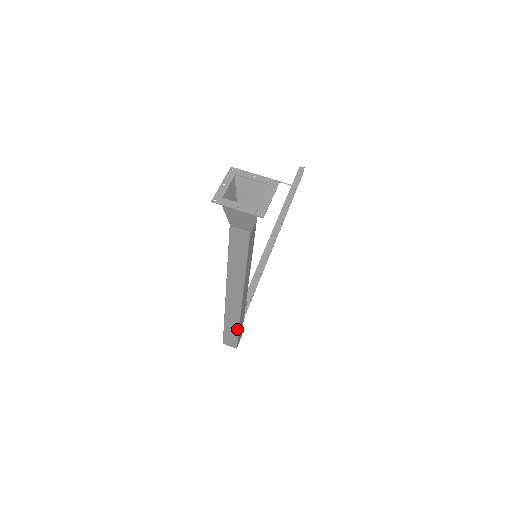
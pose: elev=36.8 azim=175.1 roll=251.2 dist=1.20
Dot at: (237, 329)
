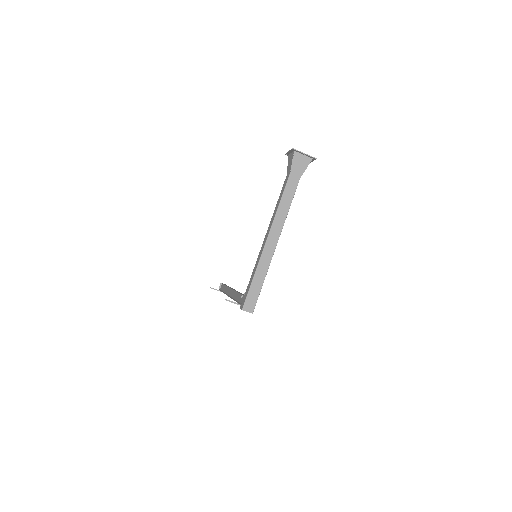
Dot at: (262, 282)
